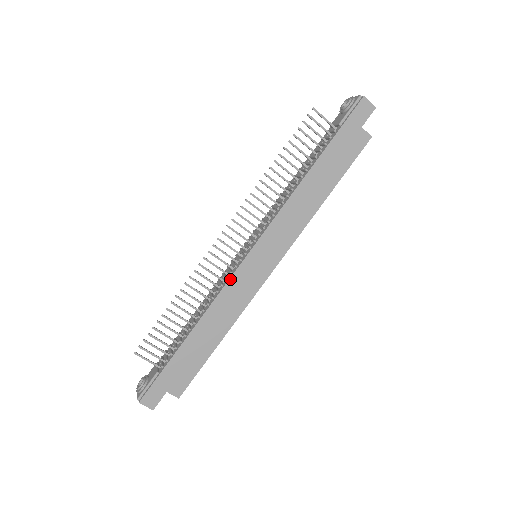
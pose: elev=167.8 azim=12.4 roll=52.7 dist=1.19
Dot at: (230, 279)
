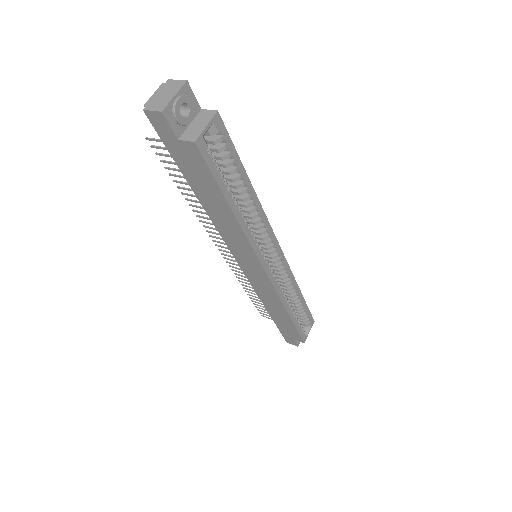
Dot at: (250, 282)
